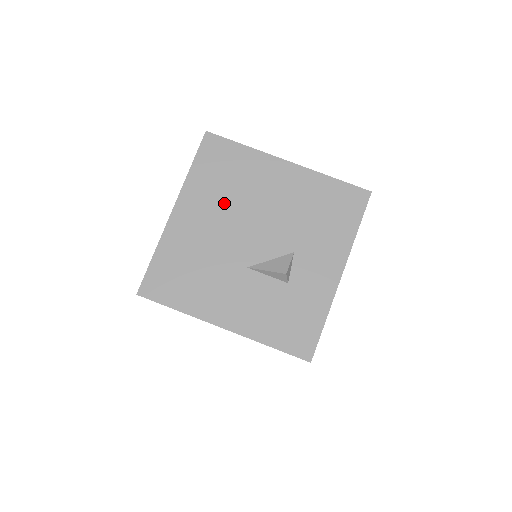
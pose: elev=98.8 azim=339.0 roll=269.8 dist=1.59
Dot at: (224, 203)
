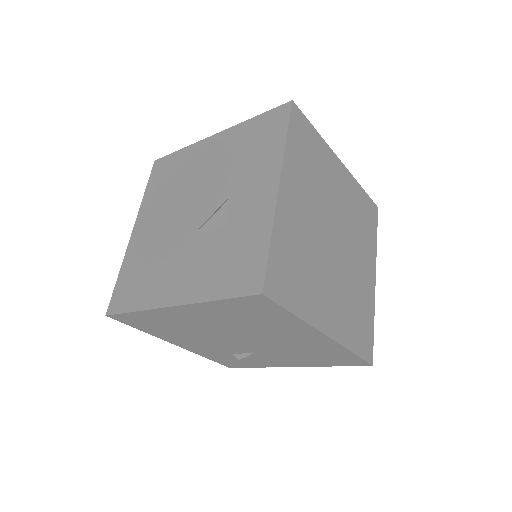
Dot at: (169, 199)
